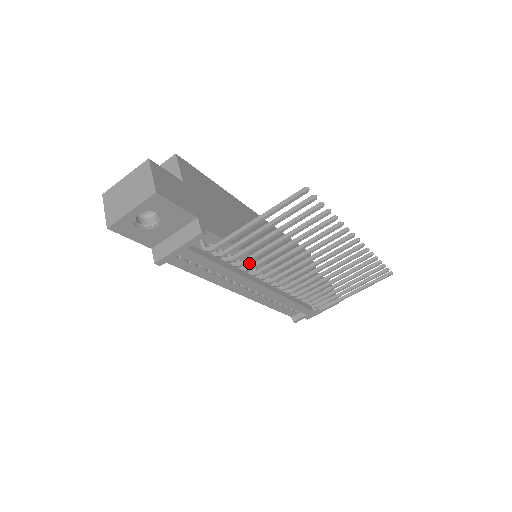
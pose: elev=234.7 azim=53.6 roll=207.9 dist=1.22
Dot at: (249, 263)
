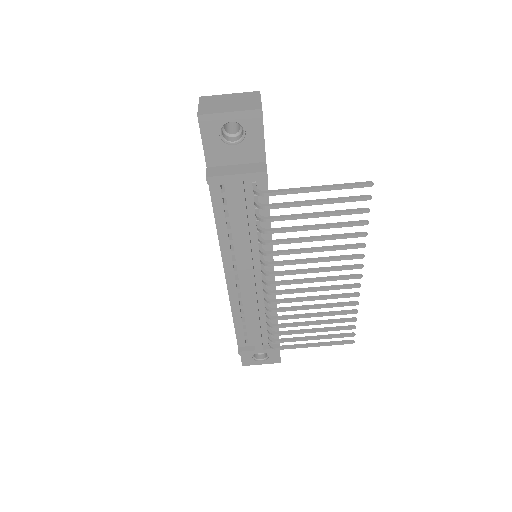
Dot at: occluded
